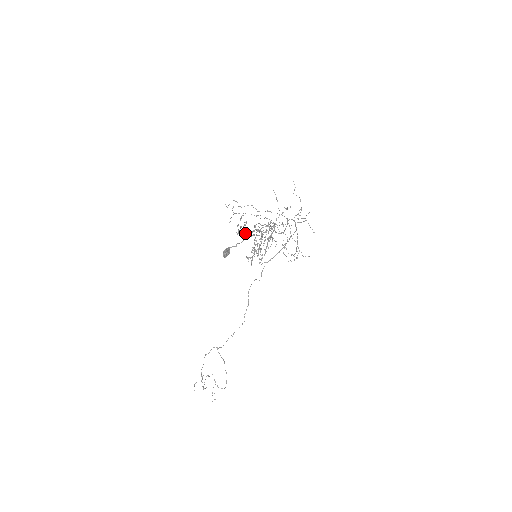
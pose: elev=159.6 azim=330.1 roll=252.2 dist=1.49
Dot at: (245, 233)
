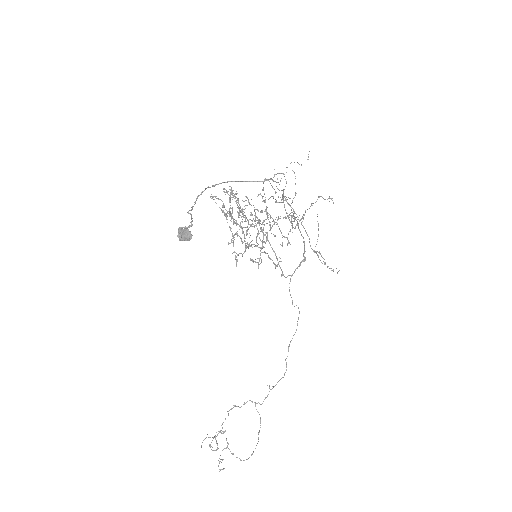
Dot at: (249, 227)
